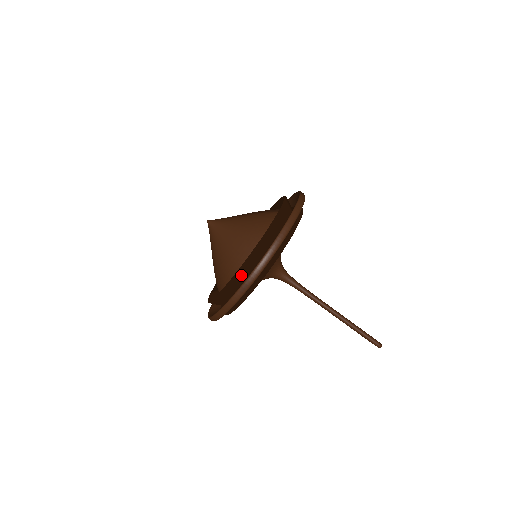
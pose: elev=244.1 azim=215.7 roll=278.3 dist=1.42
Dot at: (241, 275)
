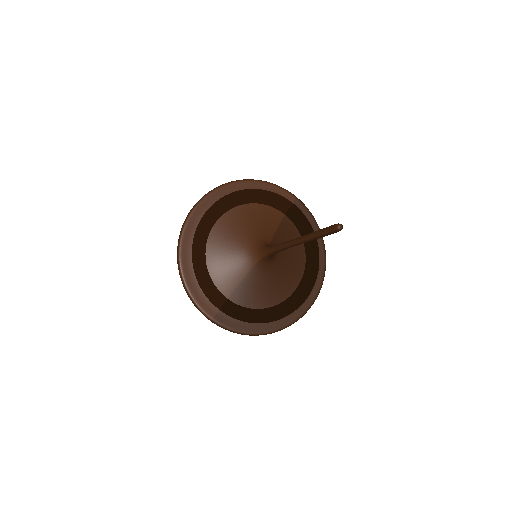
Dot at: occluded
